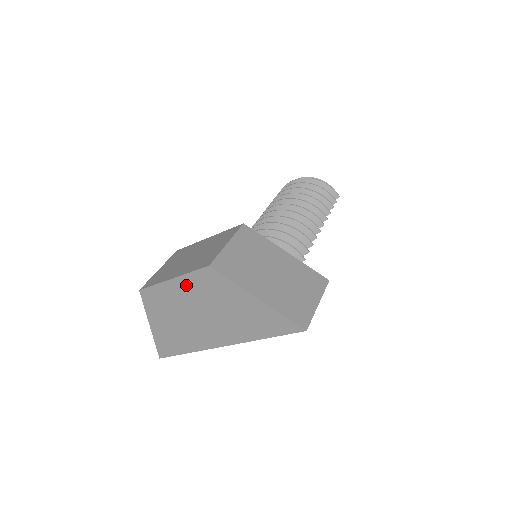
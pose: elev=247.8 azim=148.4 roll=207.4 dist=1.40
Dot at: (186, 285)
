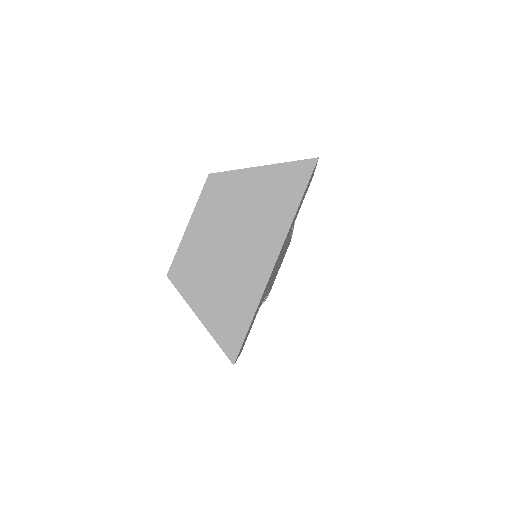
Dot at: (203, 218)
